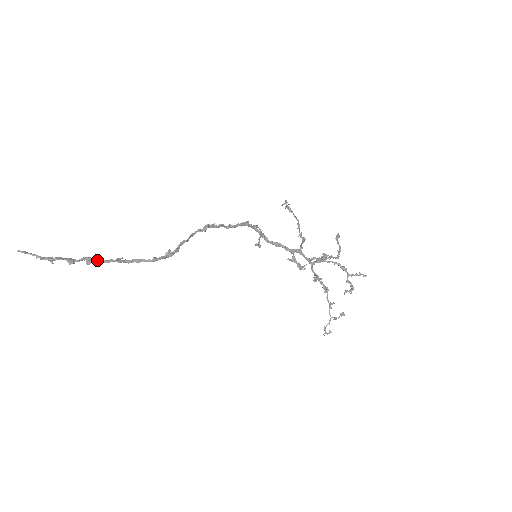
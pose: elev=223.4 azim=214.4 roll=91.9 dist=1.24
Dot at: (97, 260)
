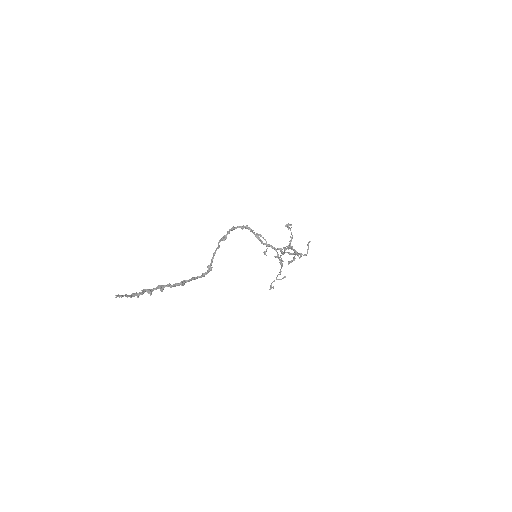
Dot at: (167, 286)
